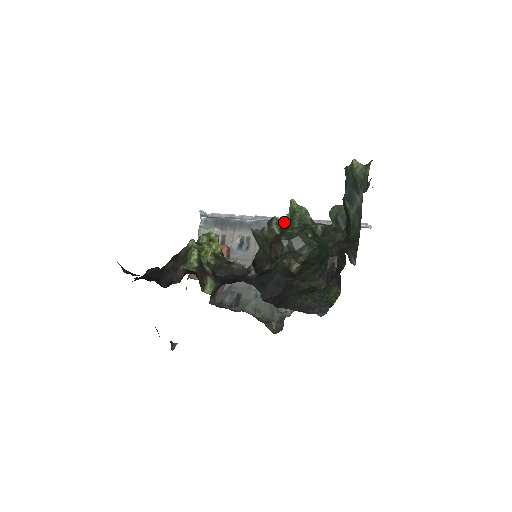
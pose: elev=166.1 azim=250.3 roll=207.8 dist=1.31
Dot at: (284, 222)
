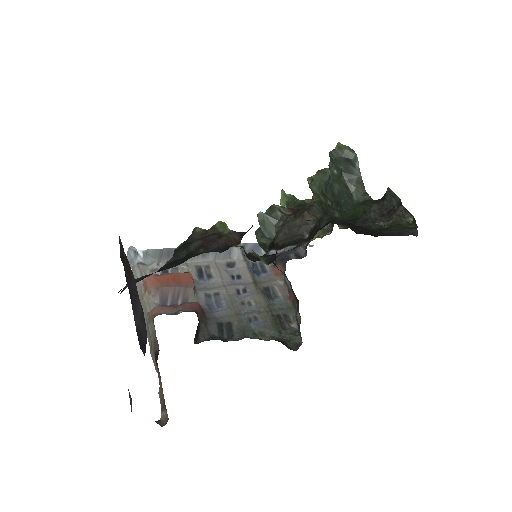
Dot at: occluded
